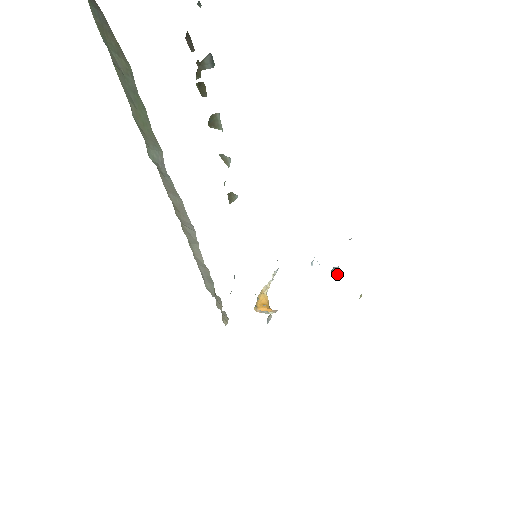
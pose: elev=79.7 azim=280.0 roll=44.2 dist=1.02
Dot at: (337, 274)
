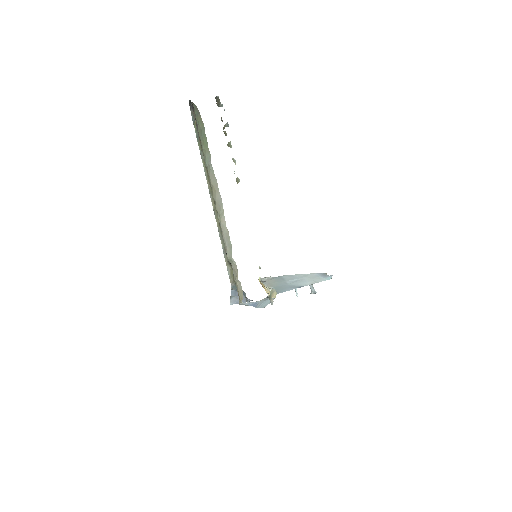
Dot at: (314, 292)
